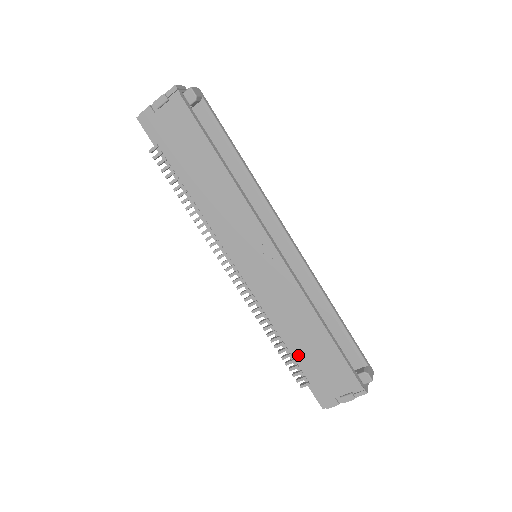
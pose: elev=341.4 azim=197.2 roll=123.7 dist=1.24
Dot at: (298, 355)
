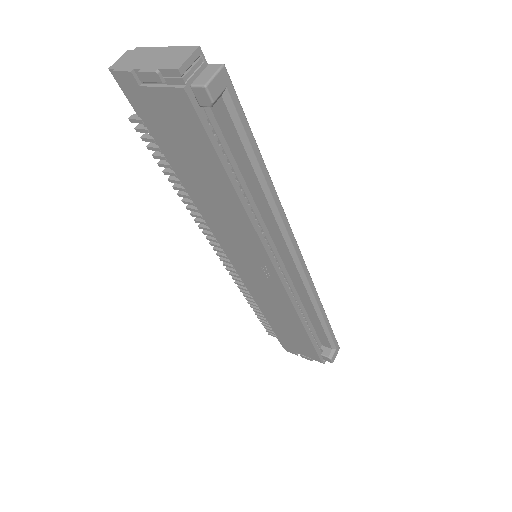
Dot at: (273, 325)
